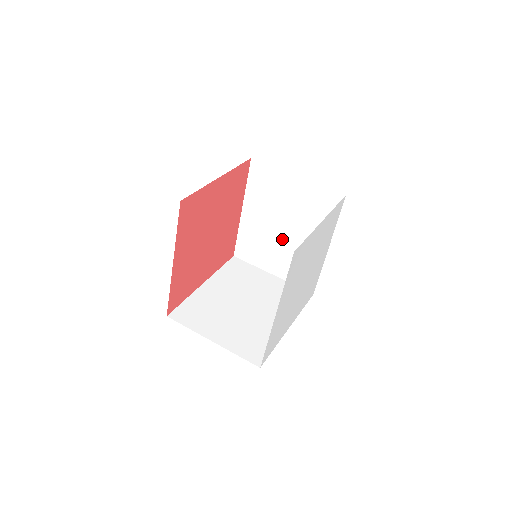
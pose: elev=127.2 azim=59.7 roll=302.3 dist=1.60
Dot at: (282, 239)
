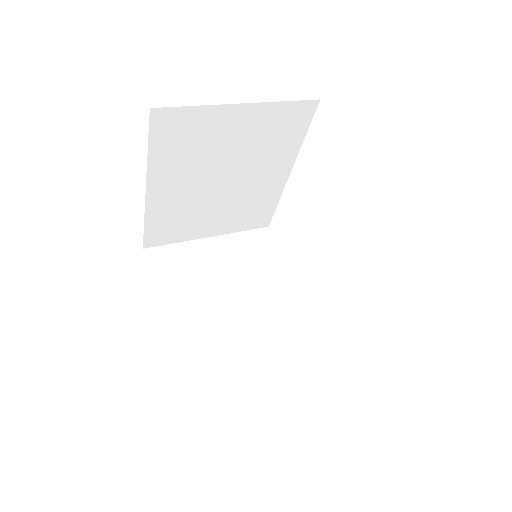
Dot at: (221, 194)
